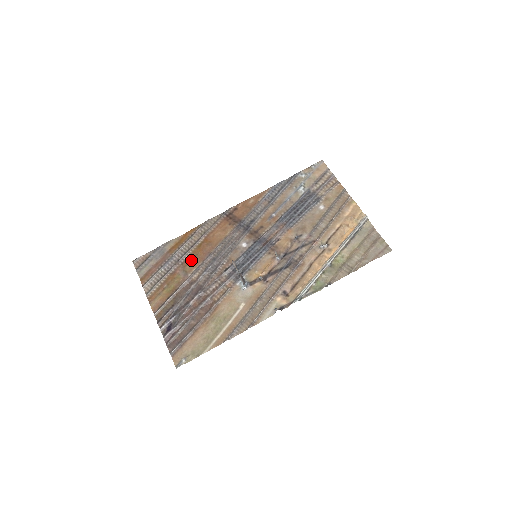
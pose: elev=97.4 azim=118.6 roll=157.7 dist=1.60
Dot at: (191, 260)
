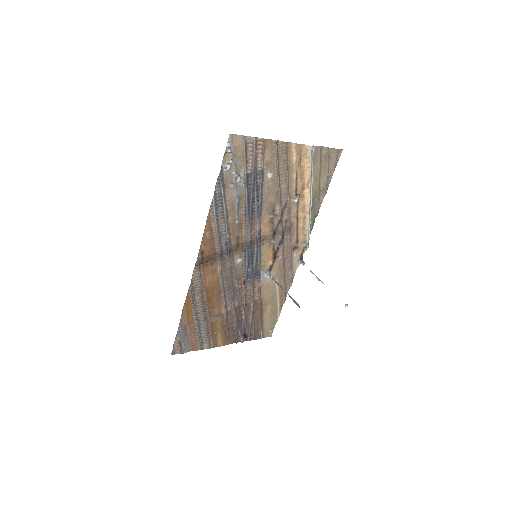
Dot at: (213, 308)
